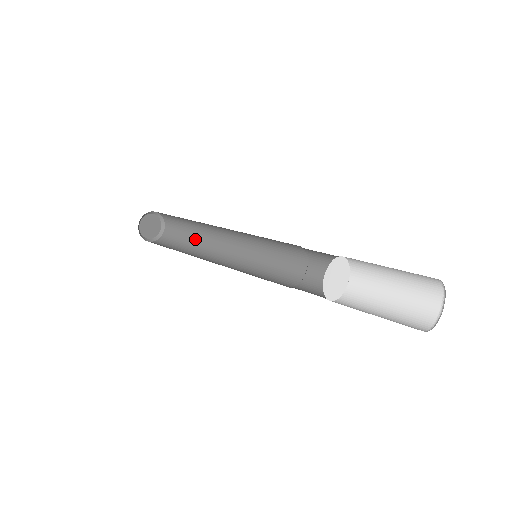
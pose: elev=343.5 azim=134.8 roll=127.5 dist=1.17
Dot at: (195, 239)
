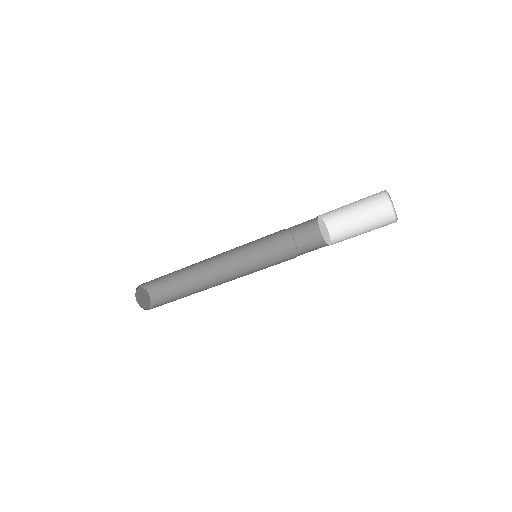
Dot at: (189, 289)
